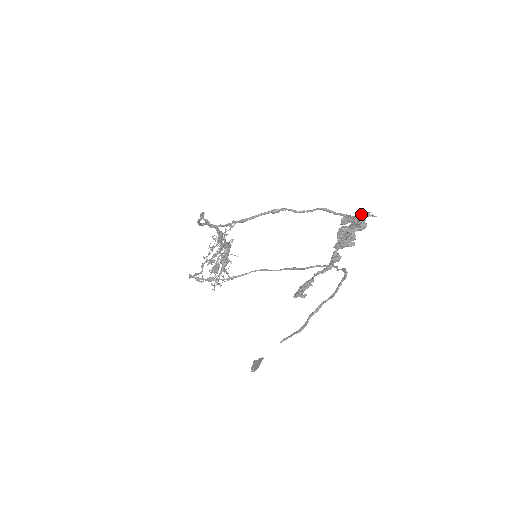
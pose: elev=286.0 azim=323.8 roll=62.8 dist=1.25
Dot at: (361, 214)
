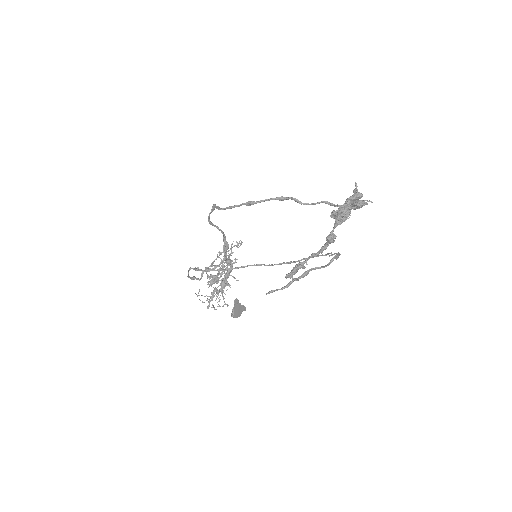
Dot at: (359, 200)
